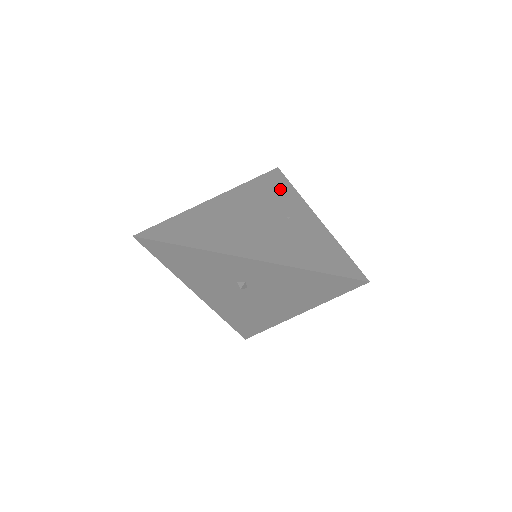
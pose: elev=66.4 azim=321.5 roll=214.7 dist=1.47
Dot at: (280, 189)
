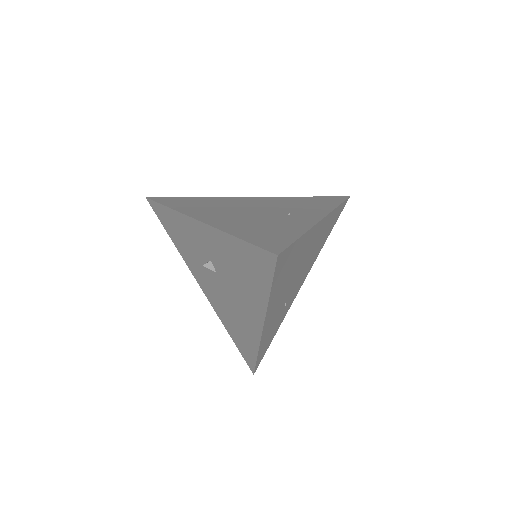
Dot at: (321, 203)
